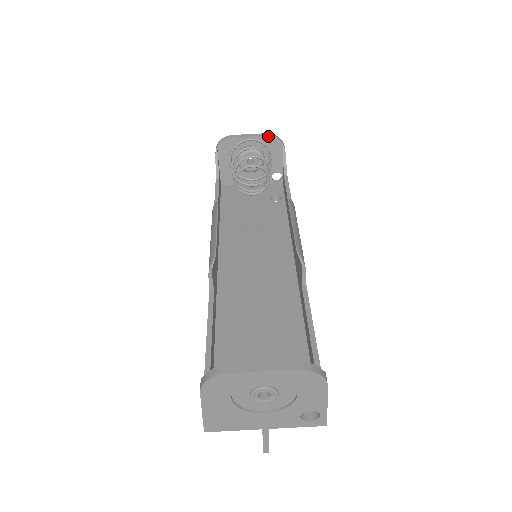
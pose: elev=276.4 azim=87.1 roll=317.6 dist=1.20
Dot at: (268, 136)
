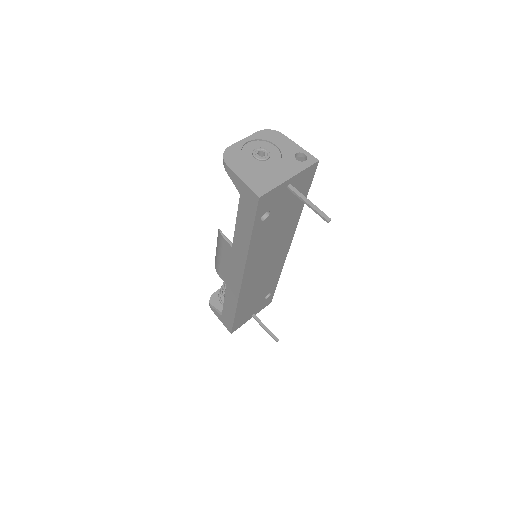
Dot at: occluded
